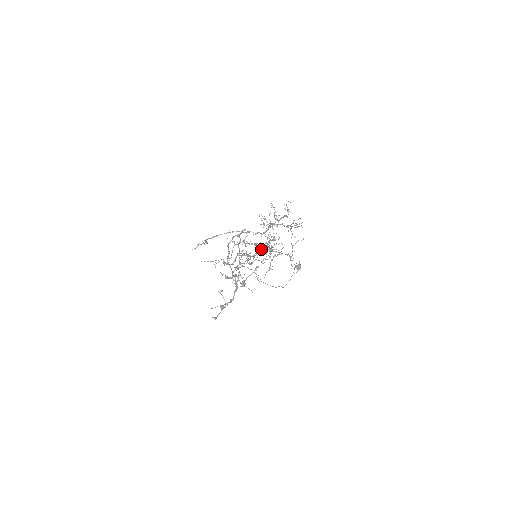
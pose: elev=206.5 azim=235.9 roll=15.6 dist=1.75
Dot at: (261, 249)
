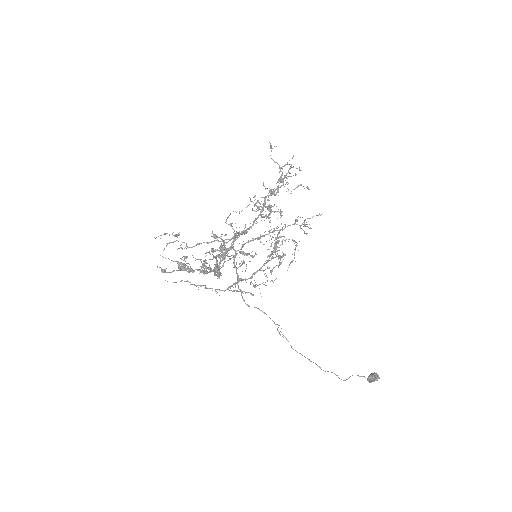
Dot at: (259, 238)
